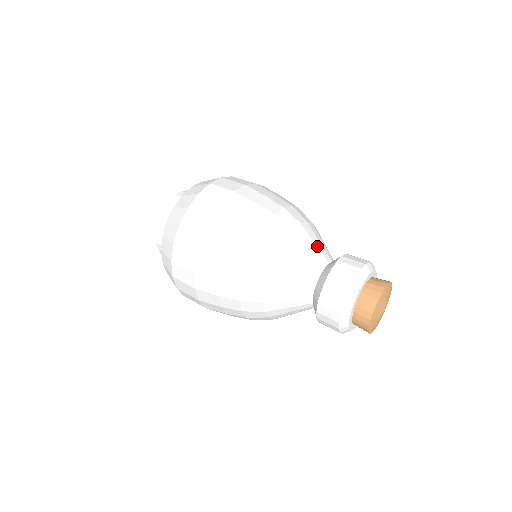
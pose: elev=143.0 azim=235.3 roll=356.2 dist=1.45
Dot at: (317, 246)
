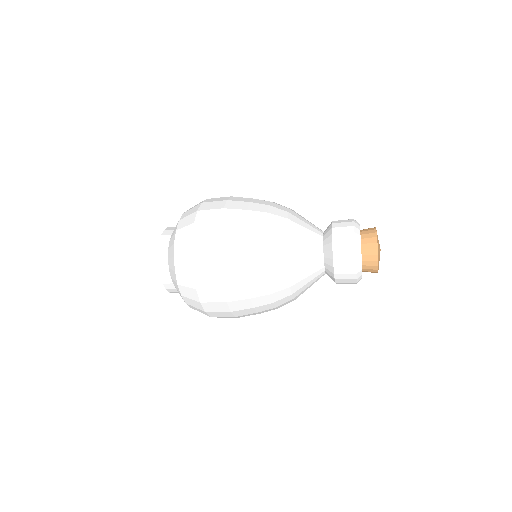
Dot at: (309, 222)
